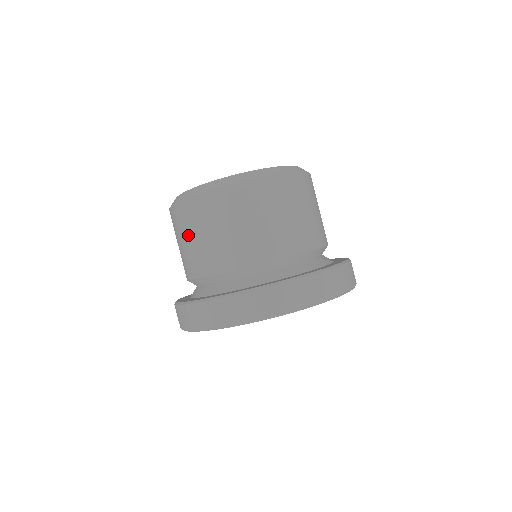
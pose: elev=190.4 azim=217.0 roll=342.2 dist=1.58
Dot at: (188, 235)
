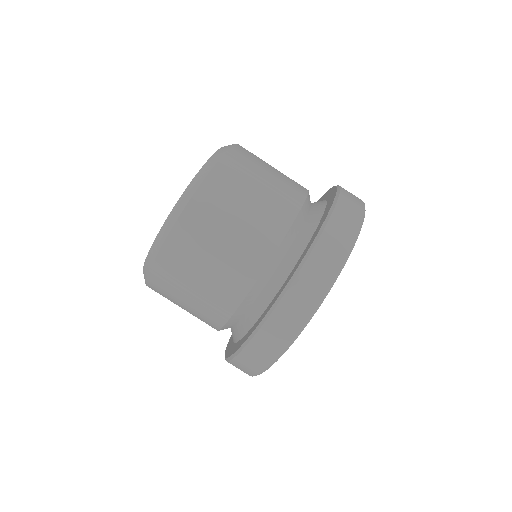
Dot at: occluded
